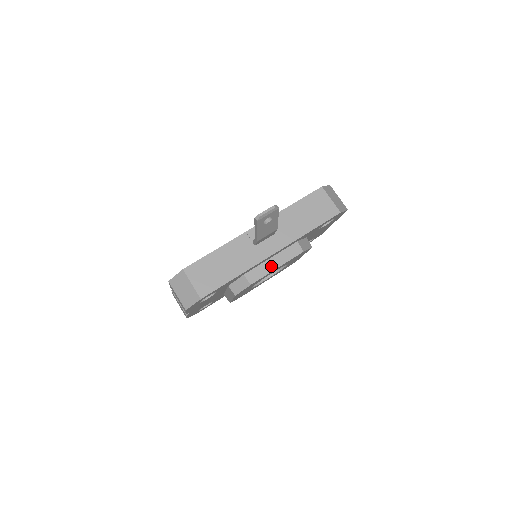
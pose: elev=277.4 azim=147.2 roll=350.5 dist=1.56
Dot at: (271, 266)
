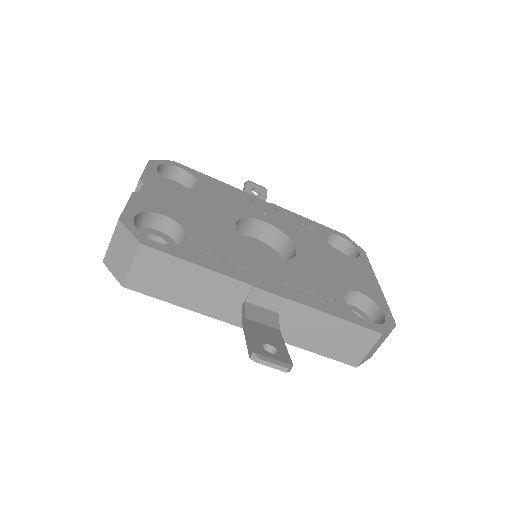
Dot at: occluded
